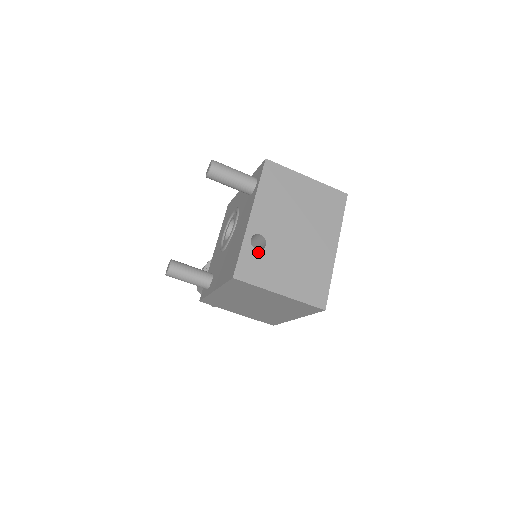
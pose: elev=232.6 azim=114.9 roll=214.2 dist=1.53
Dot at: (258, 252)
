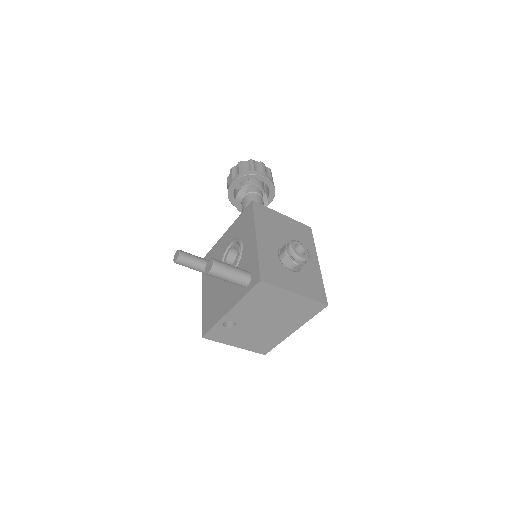
Dot at: (227, 329)
